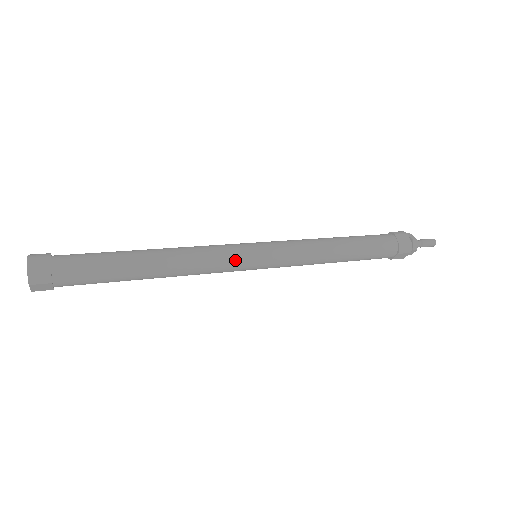
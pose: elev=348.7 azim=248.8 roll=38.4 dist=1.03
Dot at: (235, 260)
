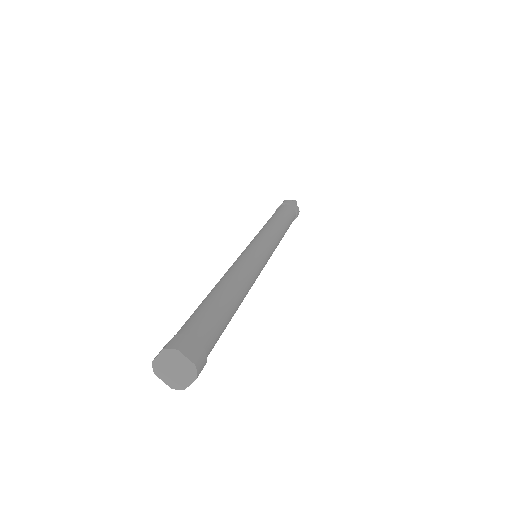
Dot at: (262, 264)
